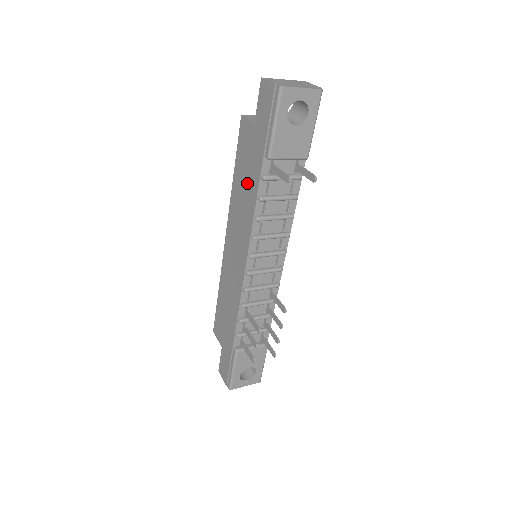
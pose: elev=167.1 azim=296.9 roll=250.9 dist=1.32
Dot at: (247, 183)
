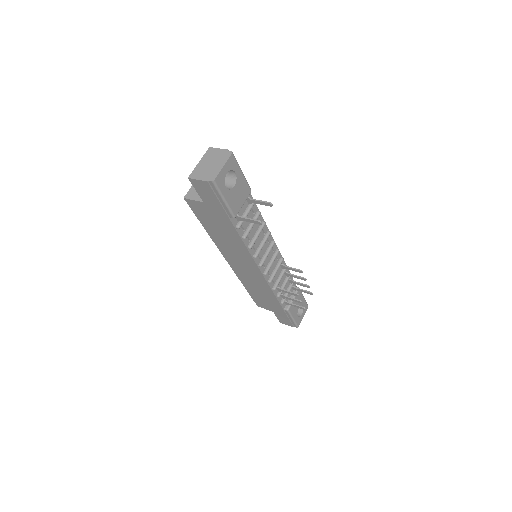
Dot at: (224, 233)
